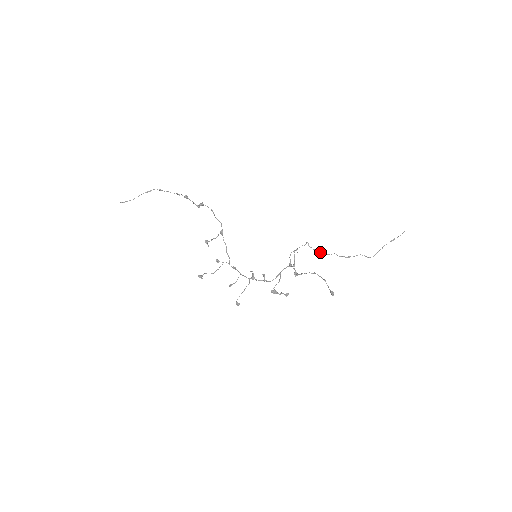
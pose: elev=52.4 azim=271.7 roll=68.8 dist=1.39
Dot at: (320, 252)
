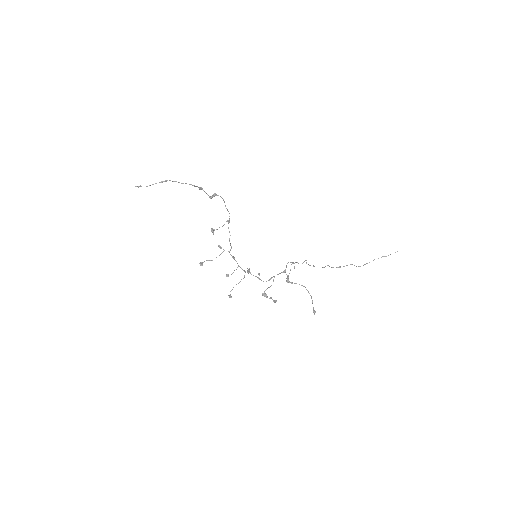
Dot at: occluded
